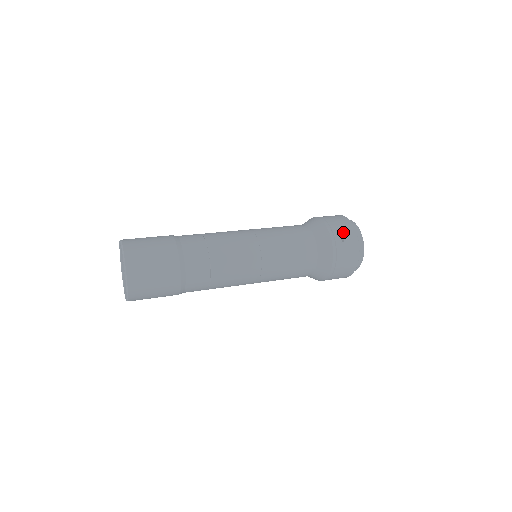
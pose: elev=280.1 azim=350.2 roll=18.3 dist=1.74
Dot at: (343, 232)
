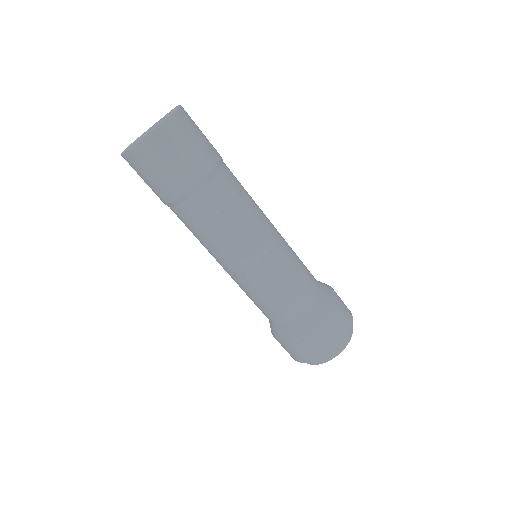
Dot at: (343, 302)
